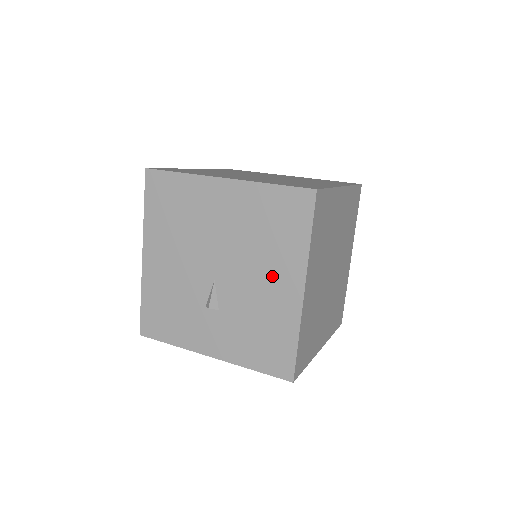
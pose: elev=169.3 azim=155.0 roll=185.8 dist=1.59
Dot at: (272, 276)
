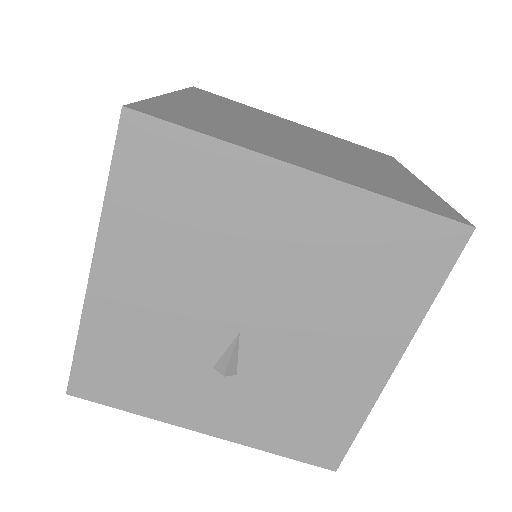
Dot at: (349, 340)
